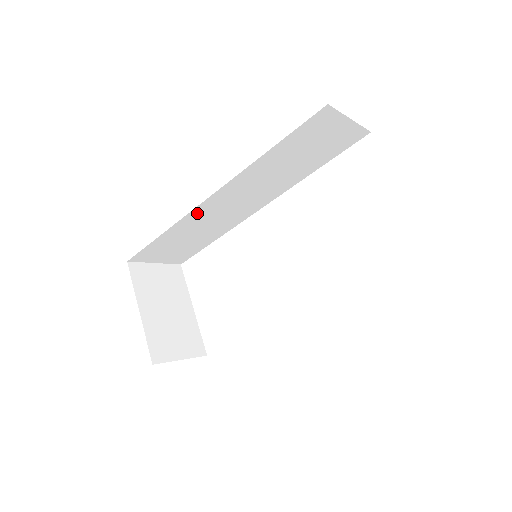
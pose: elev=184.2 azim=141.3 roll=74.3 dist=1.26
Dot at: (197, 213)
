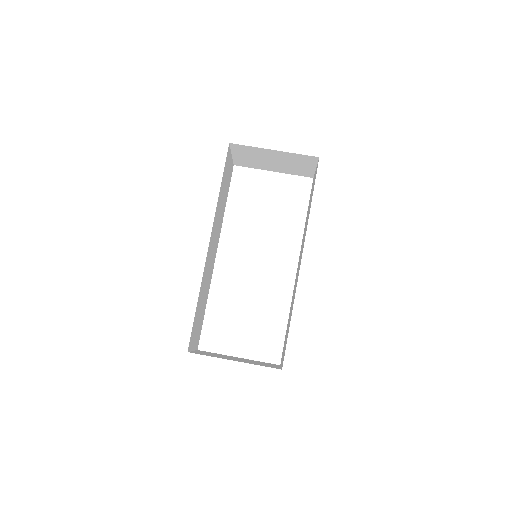
Dot at: (206, 266)
